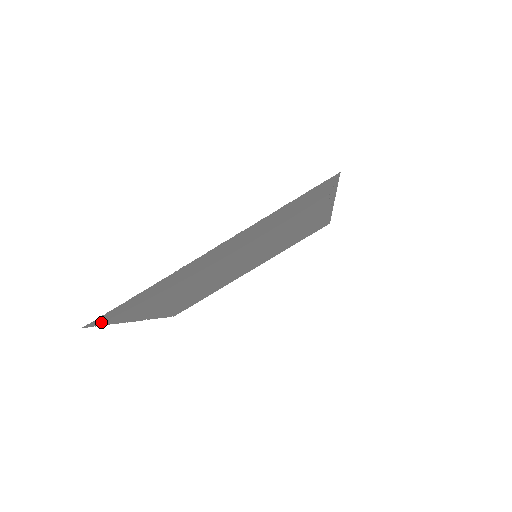
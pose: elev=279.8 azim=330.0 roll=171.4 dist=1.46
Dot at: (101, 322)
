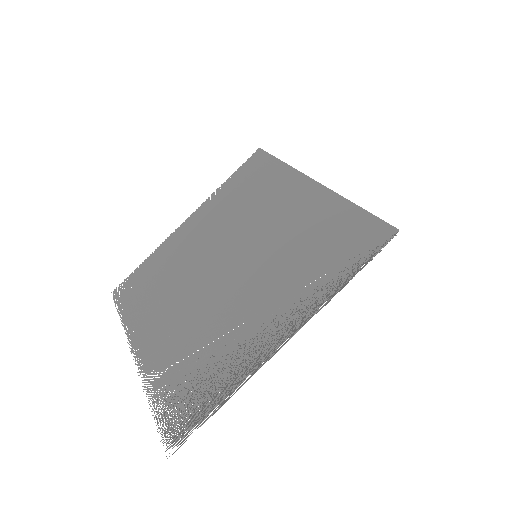
Dot at: (125, 282)
